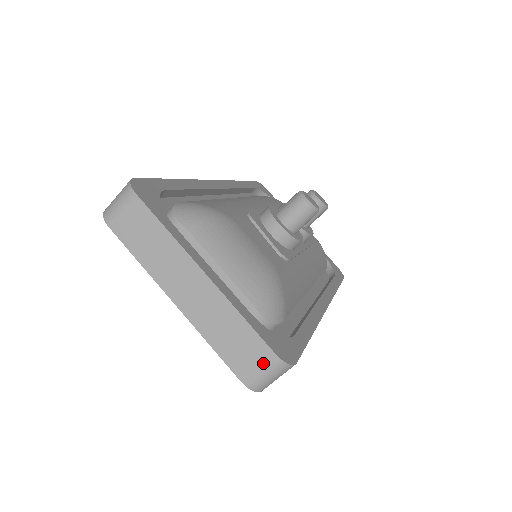
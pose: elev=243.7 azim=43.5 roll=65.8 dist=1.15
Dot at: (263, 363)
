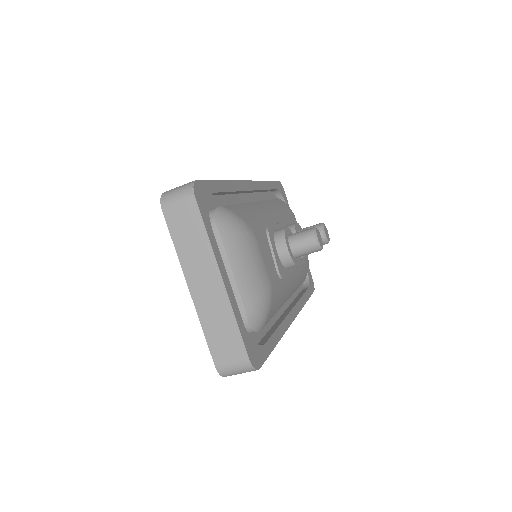
Dot at: (237, 361)
